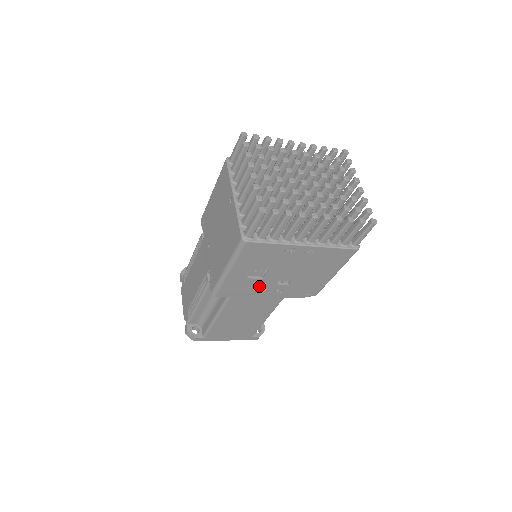
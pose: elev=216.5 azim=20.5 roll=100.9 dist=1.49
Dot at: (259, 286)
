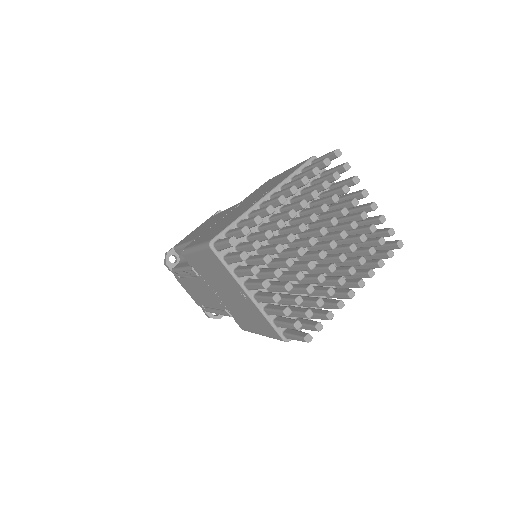
Dot at: occluded
